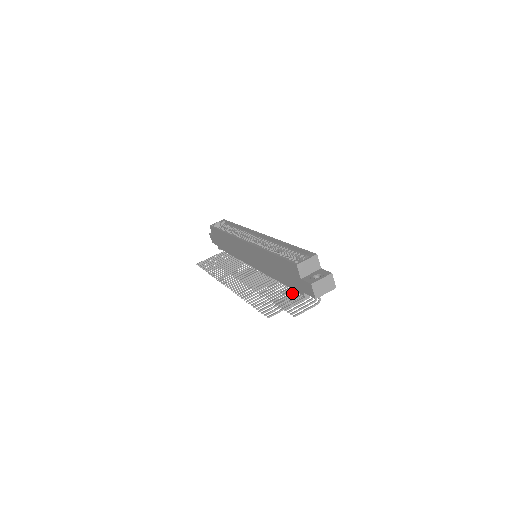
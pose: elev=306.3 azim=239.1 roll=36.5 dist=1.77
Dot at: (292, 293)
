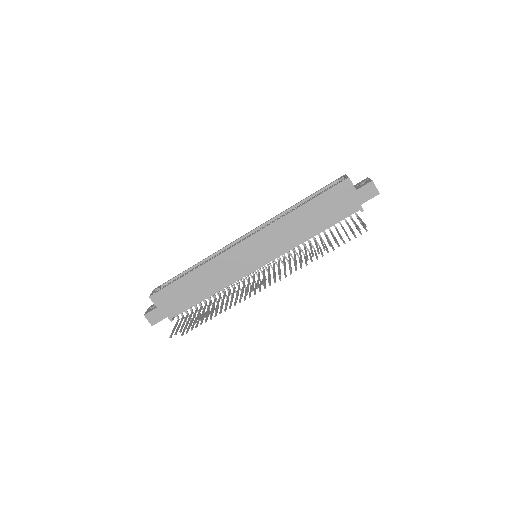
Dot at: occluded
